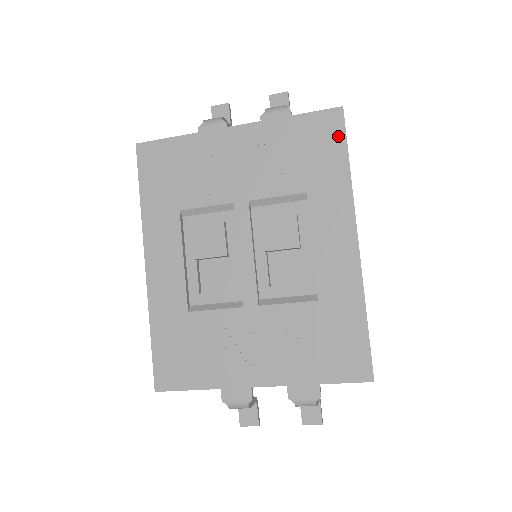
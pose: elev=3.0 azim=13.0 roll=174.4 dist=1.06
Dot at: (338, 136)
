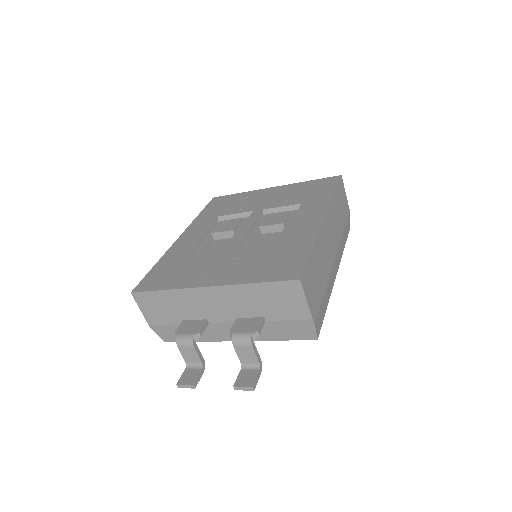
Dot at: (333, 184)
